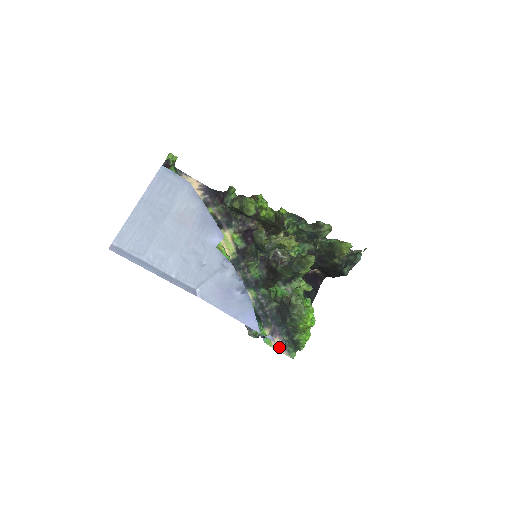
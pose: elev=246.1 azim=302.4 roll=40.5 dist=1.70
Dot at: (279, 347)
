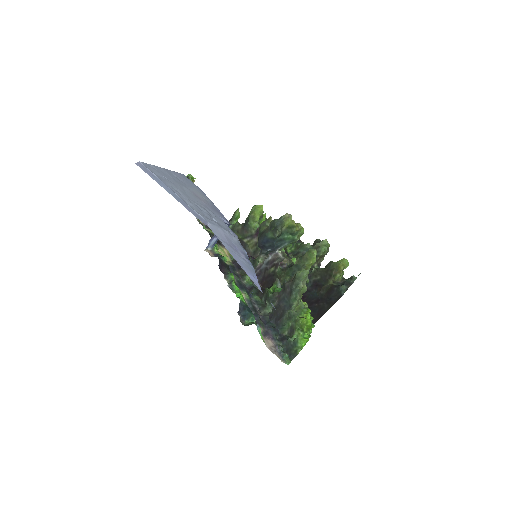
Dot at: (272, 348)
